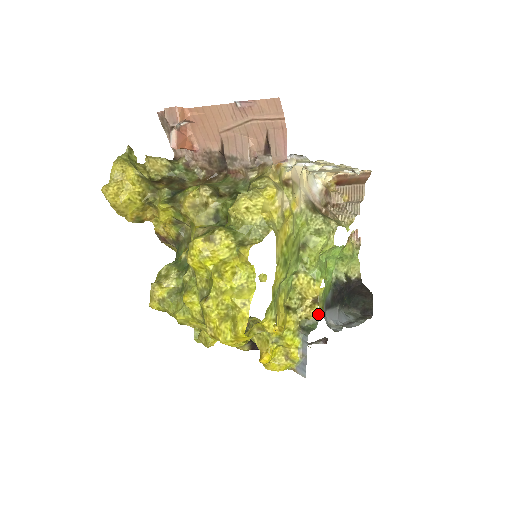
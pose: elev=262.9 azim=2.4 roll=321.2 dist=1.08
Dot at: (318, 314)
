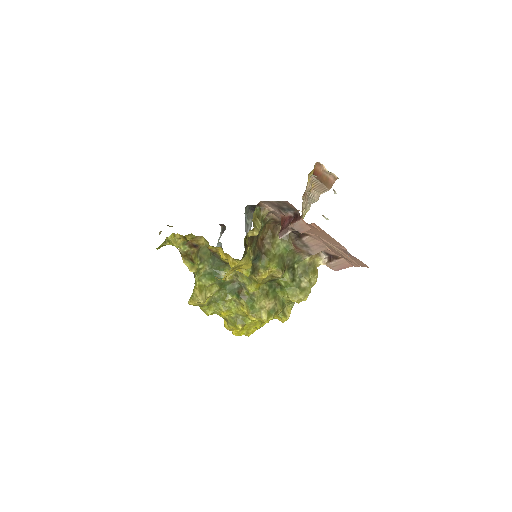
Dot at: occluded
